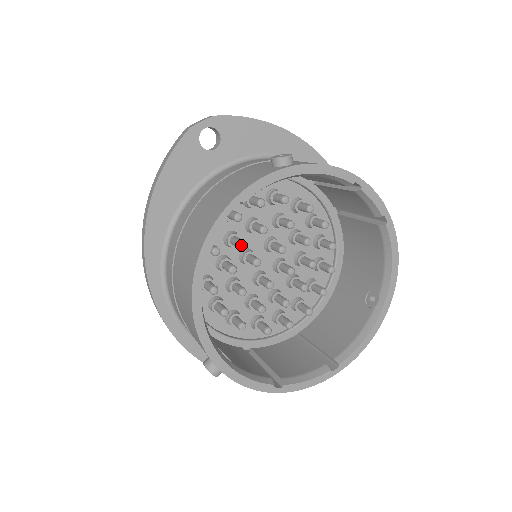
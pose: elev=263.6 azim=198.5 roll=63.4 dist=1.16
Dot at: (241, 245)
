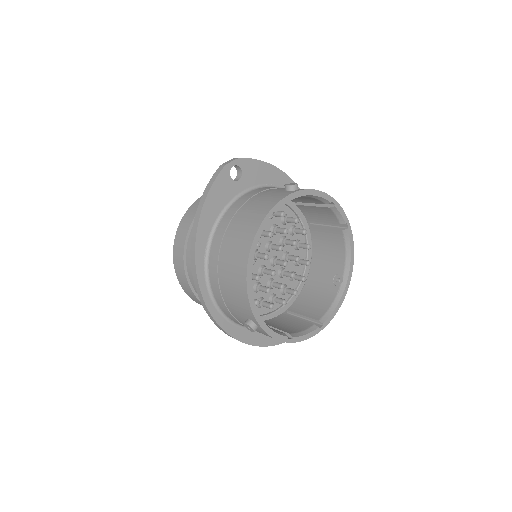
Dot at: (258, 244)
